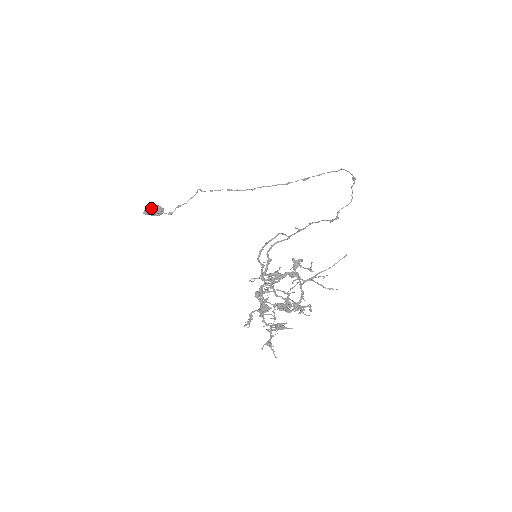
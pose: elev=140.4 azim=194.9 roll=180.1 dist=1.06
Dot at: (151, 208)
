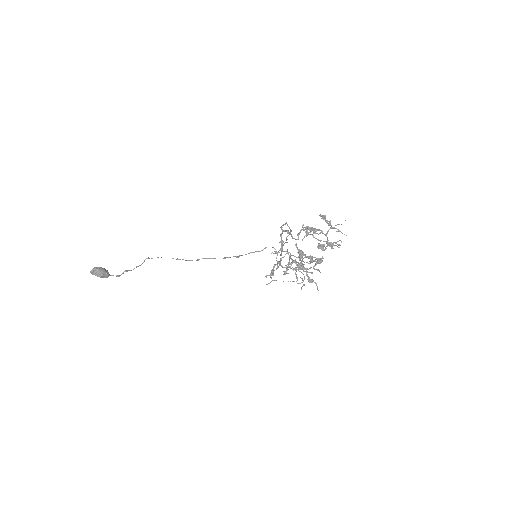
Dot at: (100, 268)
